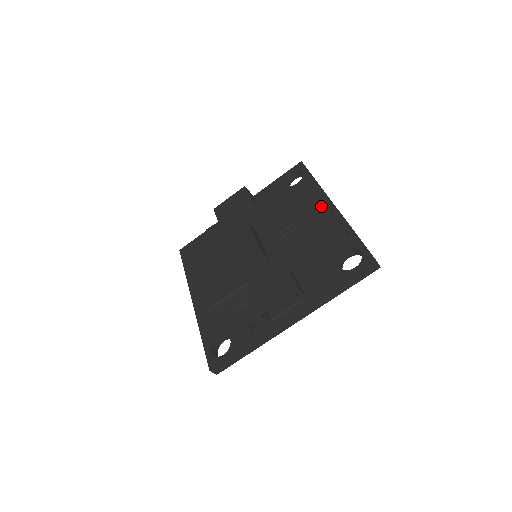
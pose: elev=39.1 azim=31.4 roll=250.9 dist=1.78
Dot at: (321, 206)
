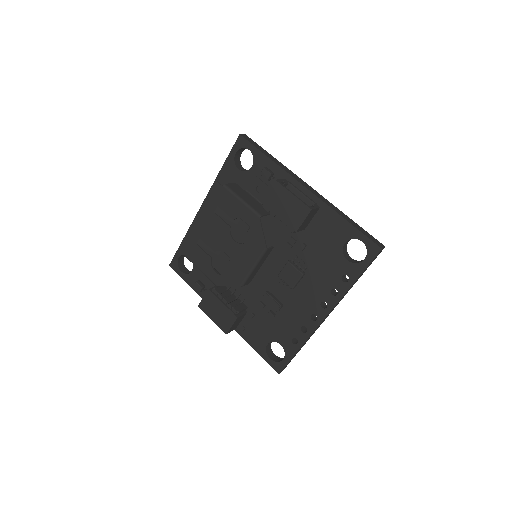
Dot at: (325, 300)
